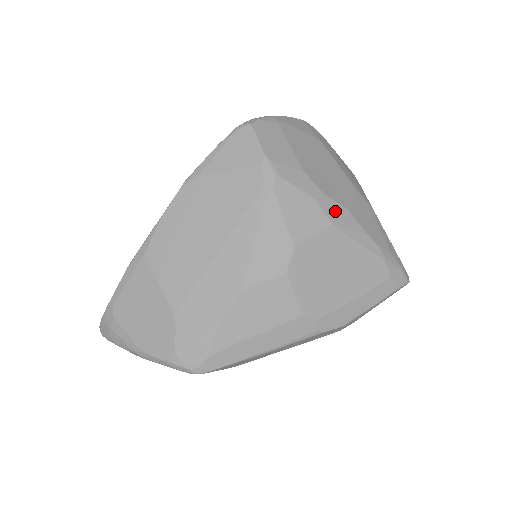
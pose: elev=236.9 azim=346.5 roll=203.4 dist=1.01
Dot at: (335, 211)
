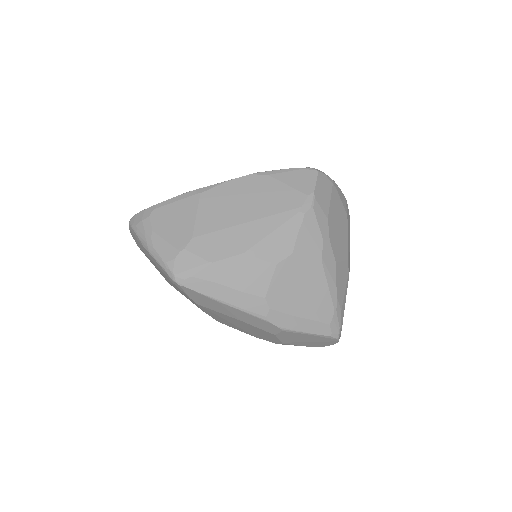
Dot at: (329, 255)
